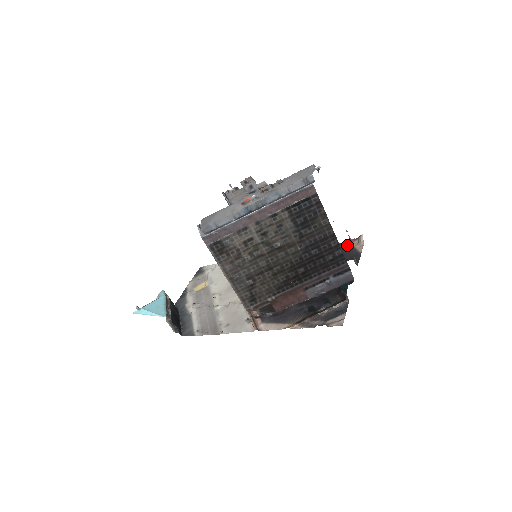
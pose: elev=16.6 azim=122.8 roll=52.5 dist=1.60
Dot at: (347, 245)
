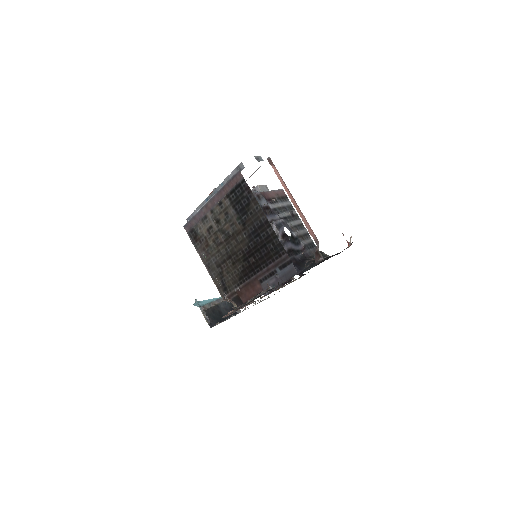
Dot at: occluded
